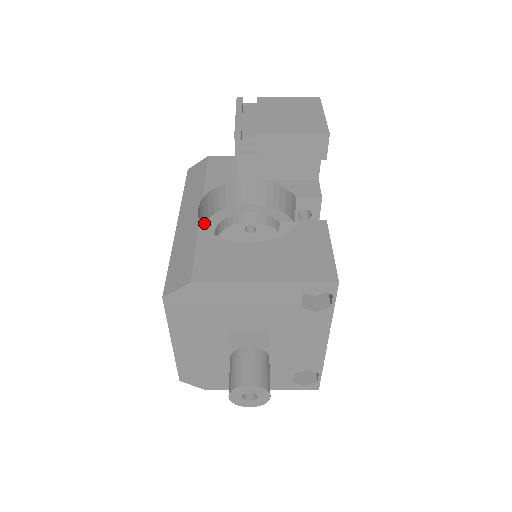
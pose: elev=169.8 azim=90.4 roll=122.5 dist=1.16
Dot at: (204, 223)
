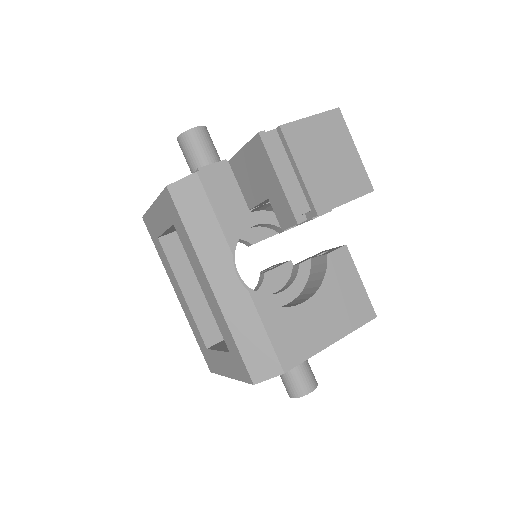
Dot at: occluded
